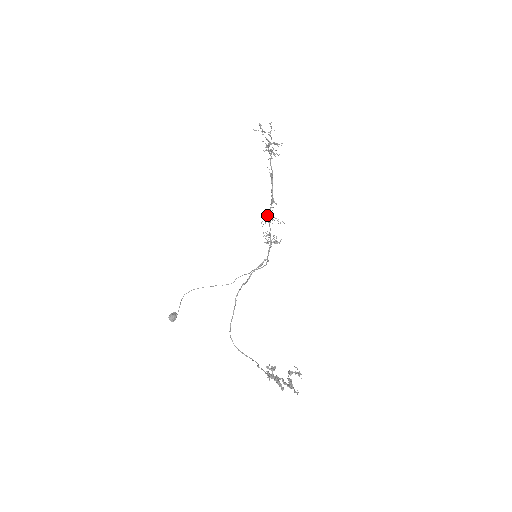
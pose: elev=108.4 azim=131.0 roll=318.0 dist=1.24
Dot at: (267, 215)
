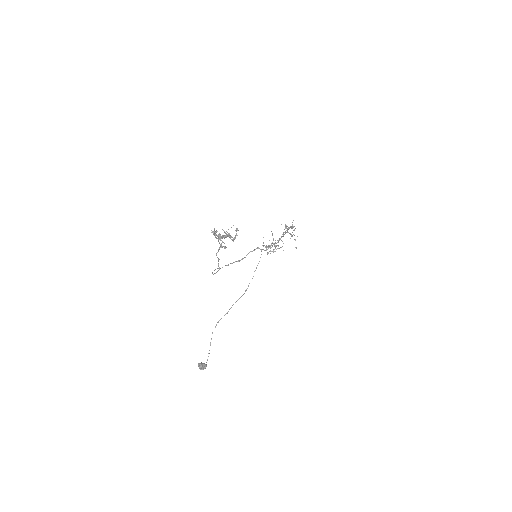
Dot at: occluded
